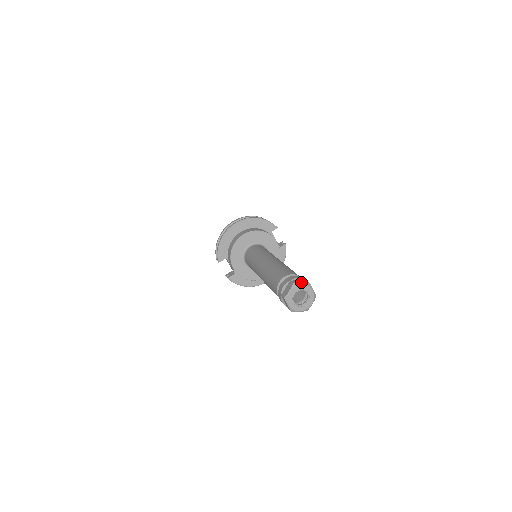
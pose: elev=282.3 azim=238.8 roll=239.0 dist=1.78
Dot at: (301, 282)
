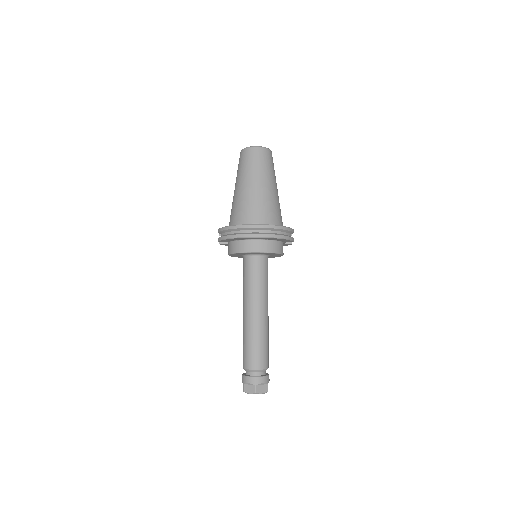
Dot at: (262, 391)
